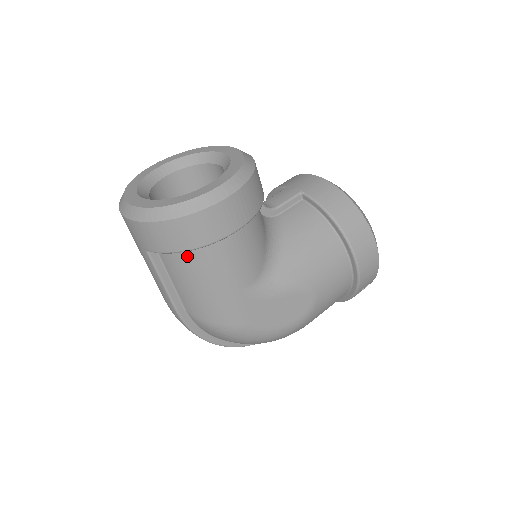
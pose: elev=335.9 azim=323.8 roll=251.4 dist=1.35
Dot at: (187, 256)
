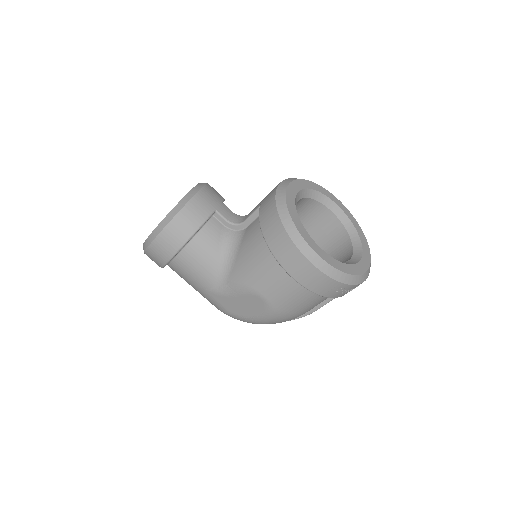
Dot at: (172, 269)
